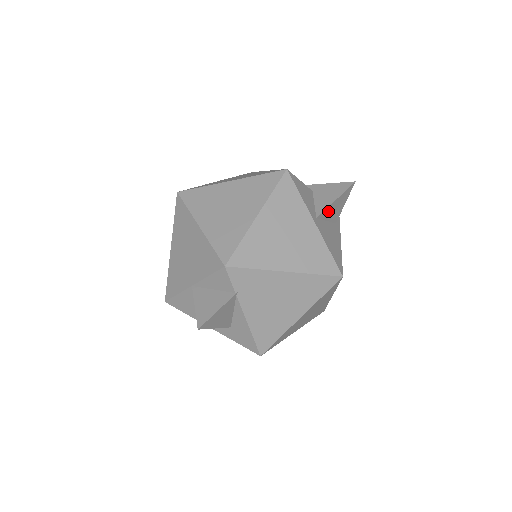
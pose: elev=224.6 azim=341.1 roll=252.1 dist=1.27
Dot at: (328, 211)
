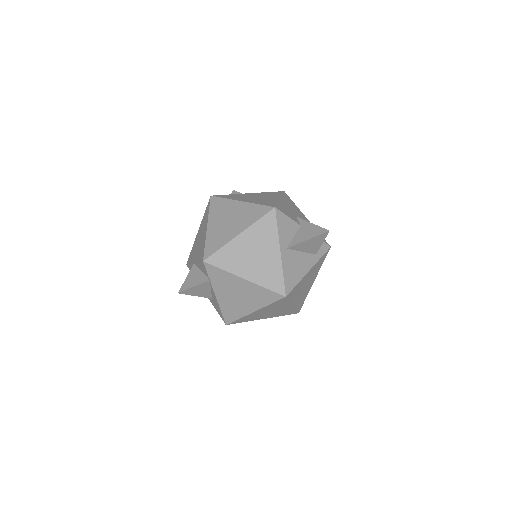
Dot at: (301, 246)
